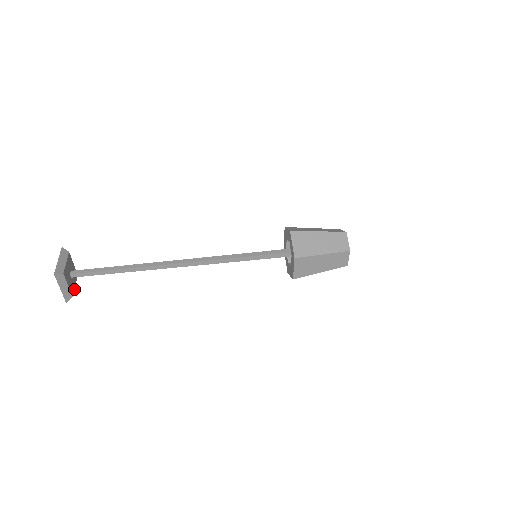
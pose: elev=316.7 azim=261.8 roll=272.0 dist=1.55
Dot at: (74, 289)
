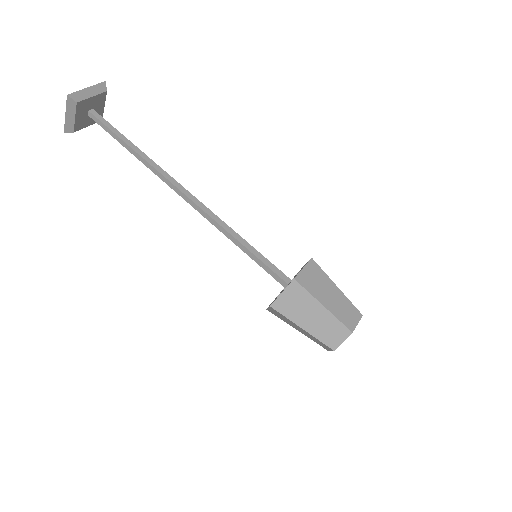
Dot at: (103, 111)
